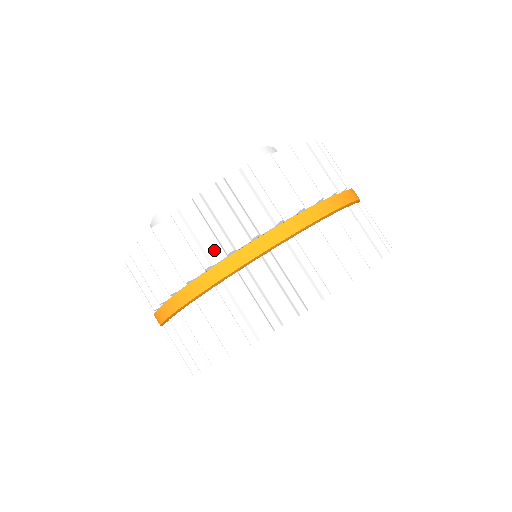
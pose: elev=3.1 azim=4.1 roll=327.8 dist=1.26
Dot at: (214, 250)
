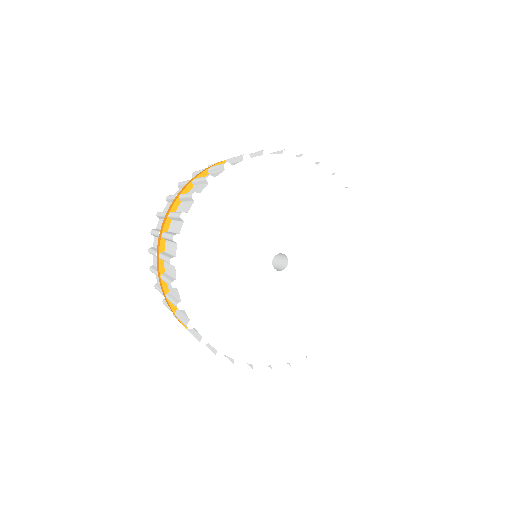
Dot at: occluded
